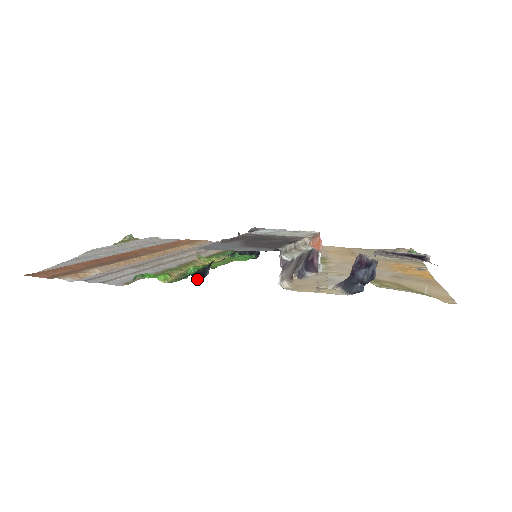
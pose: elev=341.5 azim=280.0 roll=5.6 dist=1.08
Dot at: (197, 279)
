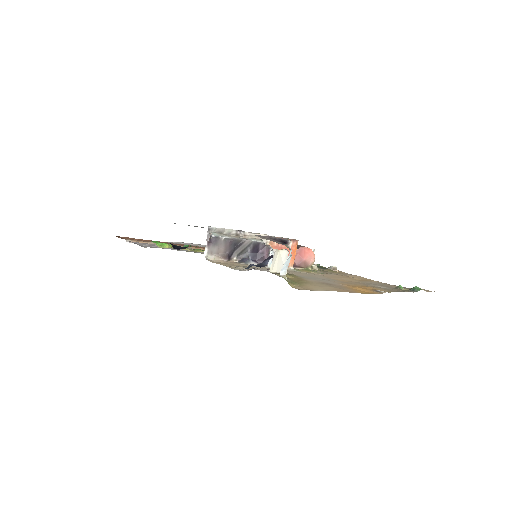
Dot at: (175, 248)
